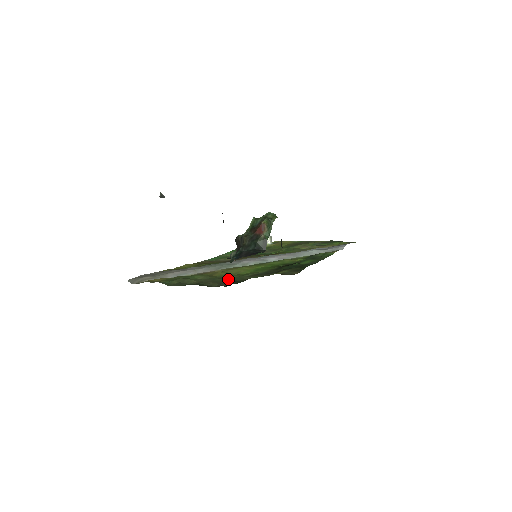
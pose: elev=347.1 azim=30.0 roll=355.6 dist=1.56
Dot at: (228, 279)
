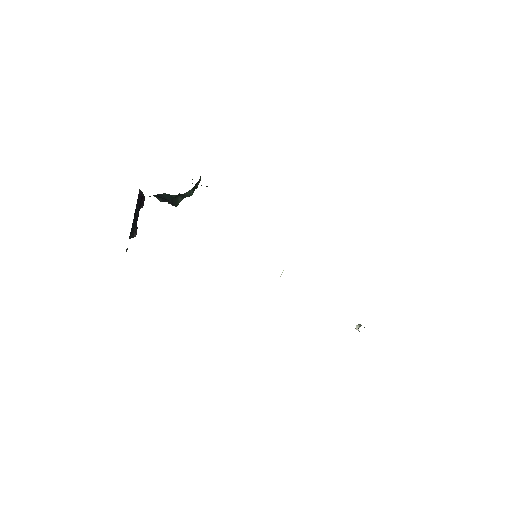
Dot at: occluded
